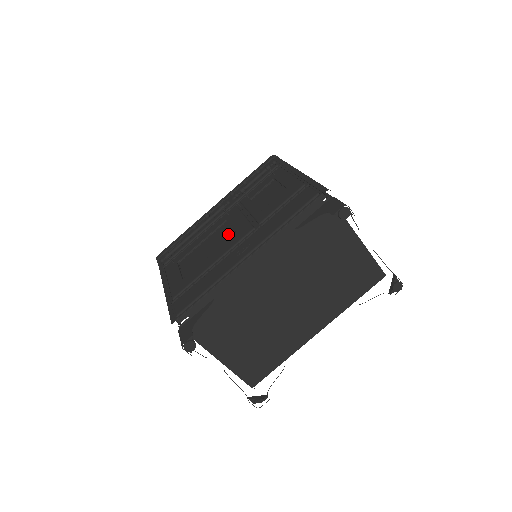
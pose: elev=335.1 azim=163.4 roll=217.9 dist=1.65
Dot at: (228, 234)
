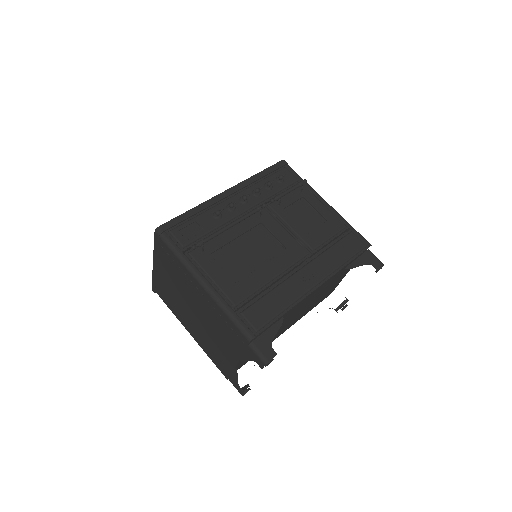
Dot at: (273, 244)
